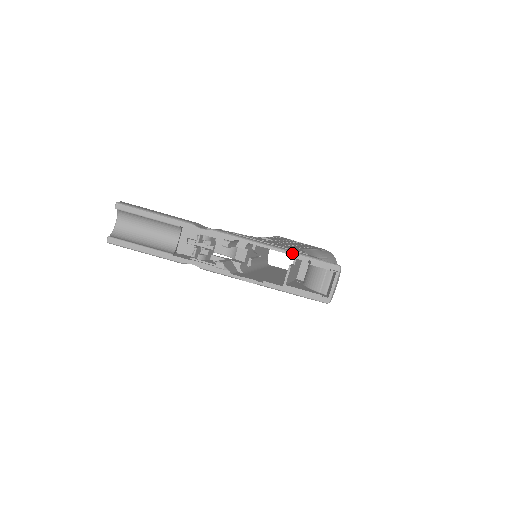
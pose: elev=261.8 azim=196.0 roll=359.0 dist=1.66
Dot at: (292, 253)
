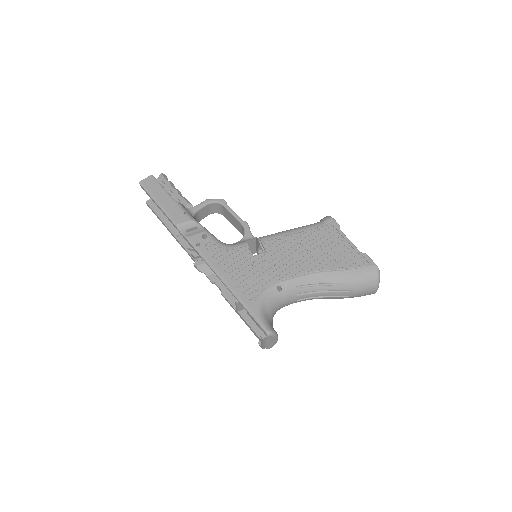
Dot at: (234, 295)
